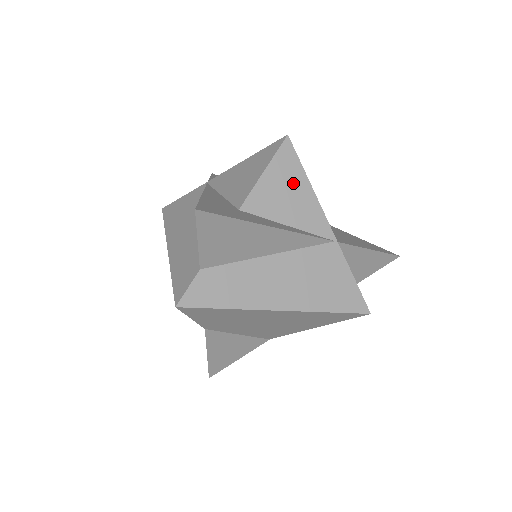
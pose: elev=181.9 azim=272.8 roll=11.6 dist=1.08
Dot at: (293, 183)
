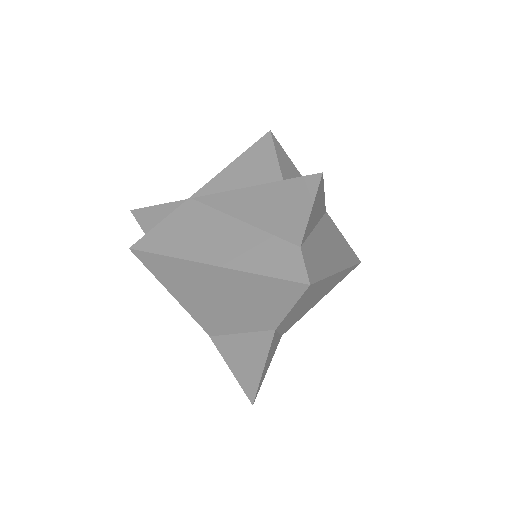
Dot at: (292, 169)
